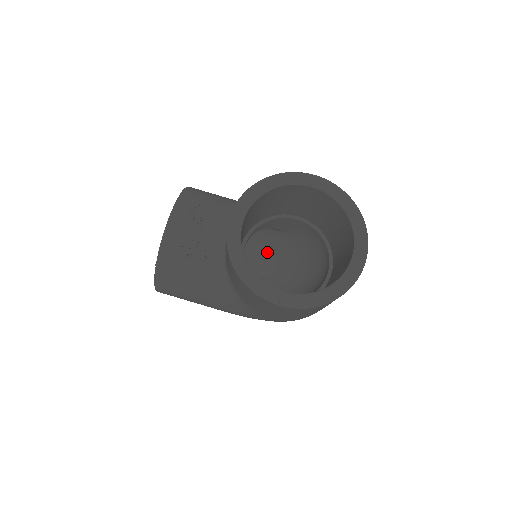
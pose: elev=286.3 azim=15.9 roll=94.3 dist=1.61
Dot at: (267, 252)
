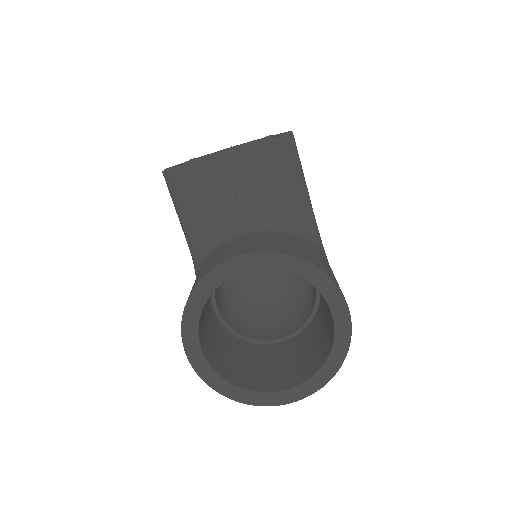
Dot at: occluded
